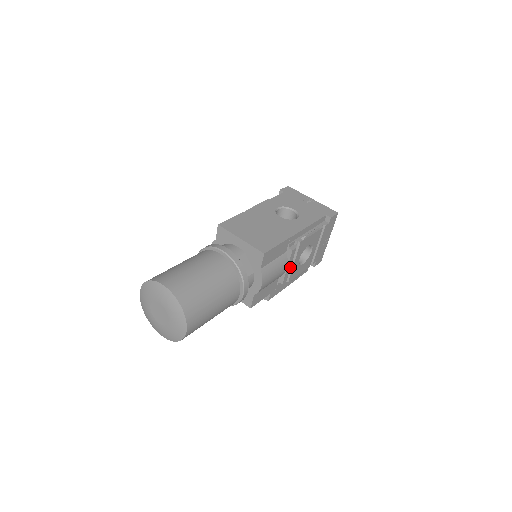
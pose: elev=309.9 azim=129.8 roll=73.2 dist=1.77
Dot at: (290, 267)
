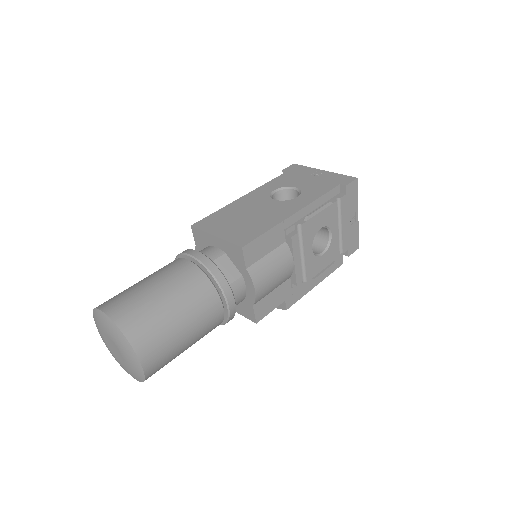
Dot at: (300, 261)
